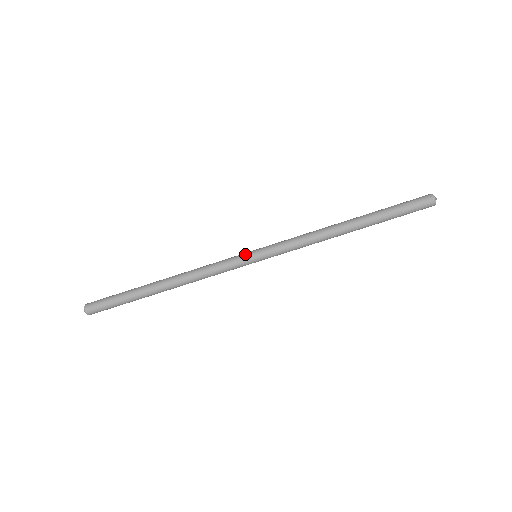
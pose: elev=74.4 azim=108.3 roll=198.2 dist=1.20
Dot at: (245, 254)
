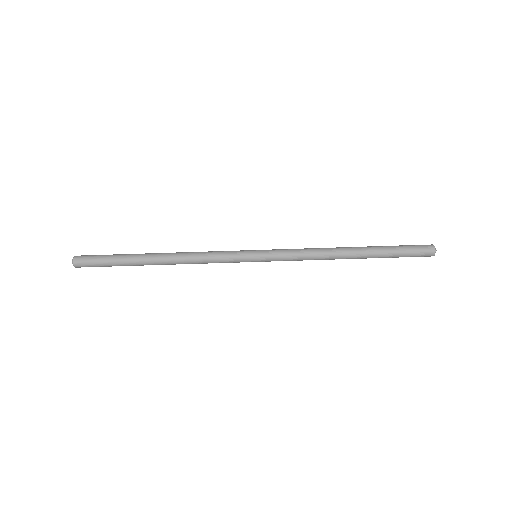
Dot at: (246, 255)
